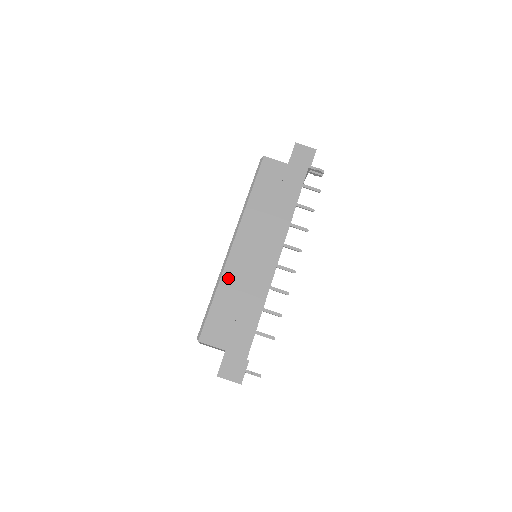
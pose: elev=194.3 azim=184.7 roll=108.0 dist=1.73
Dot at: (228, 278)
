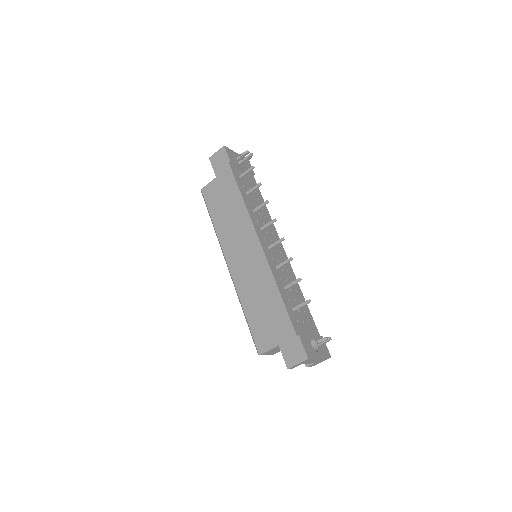
Dot at: (243, 292)
